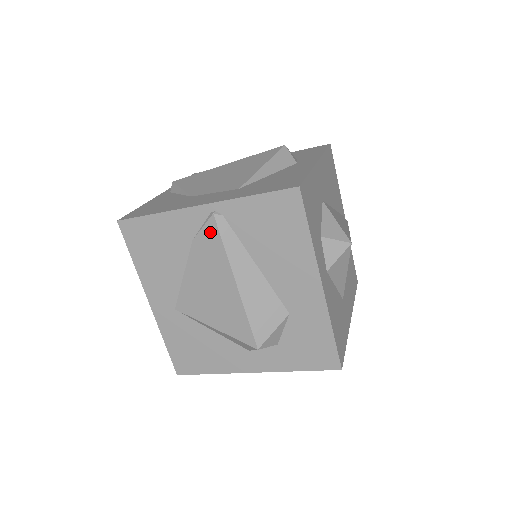
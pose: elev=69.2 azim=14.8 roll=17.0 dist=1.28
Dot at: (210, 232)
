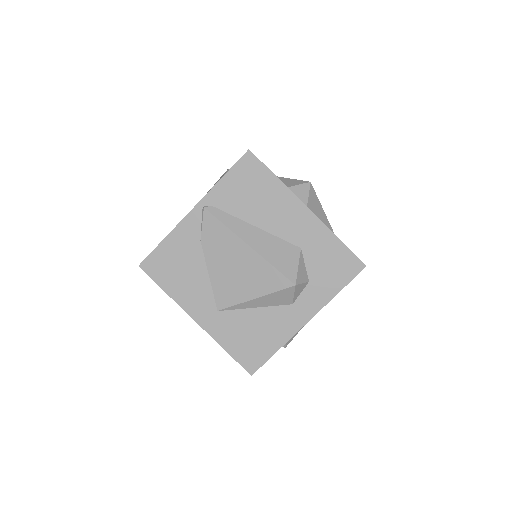
Dot at: (209, 223)
